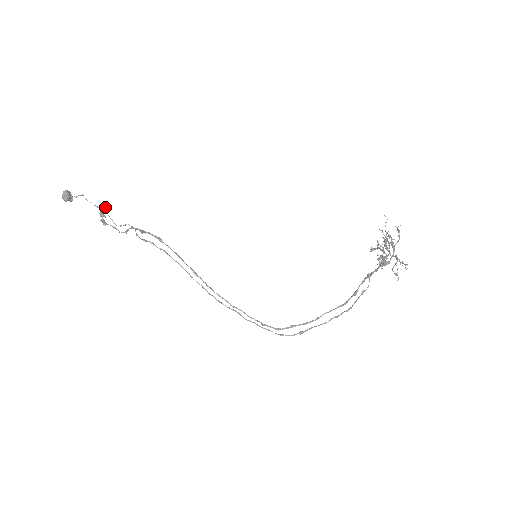
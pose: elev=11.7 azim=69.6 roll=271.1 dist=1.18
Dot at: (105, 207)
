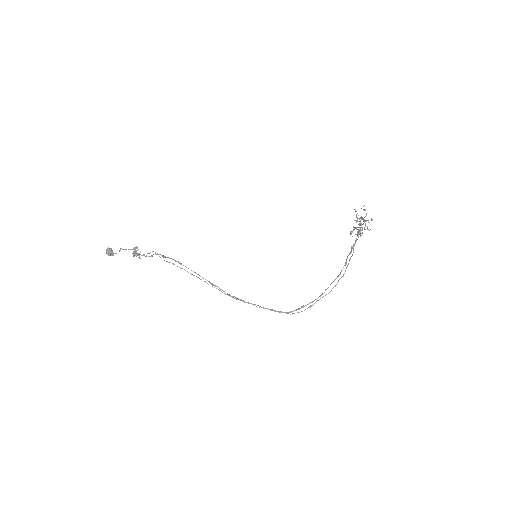
Dot at: (137, 254)
